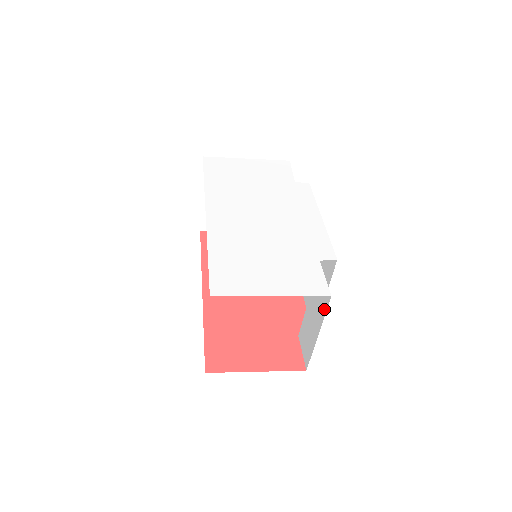
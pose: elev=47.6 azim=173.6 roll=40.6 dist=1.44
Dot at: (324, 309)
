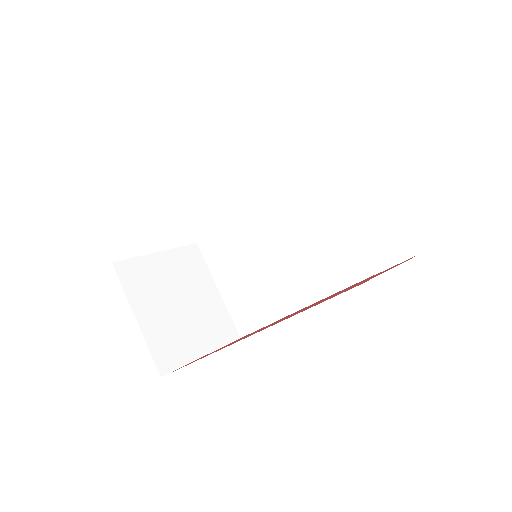
Dot at: (364, 148)
